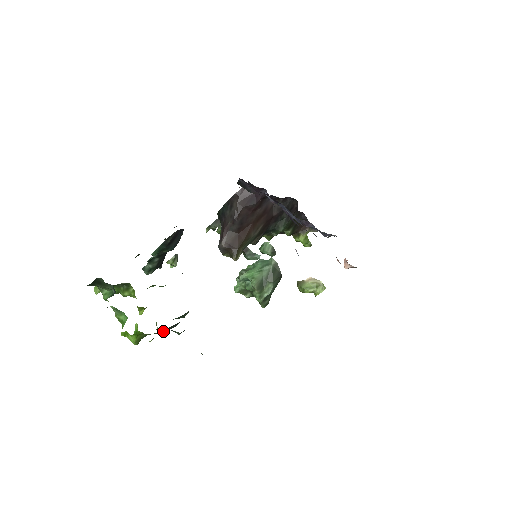
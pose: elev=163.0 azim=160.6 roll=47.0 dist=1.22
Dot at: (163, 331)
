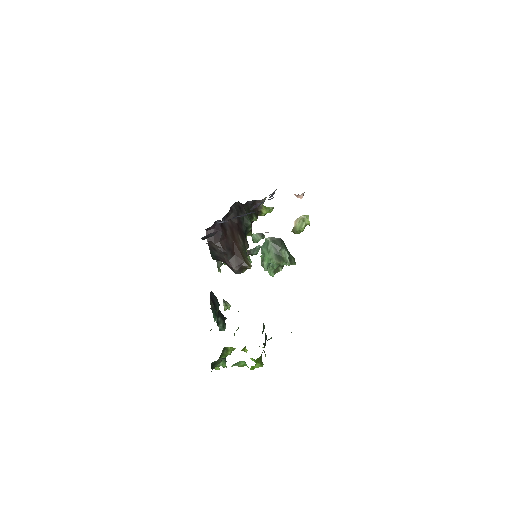
Dot at: occluded
